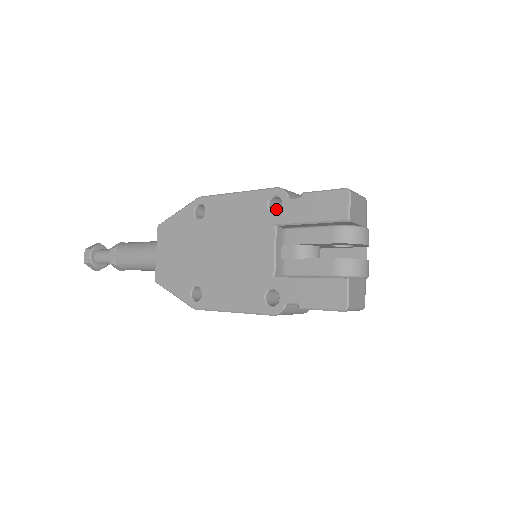
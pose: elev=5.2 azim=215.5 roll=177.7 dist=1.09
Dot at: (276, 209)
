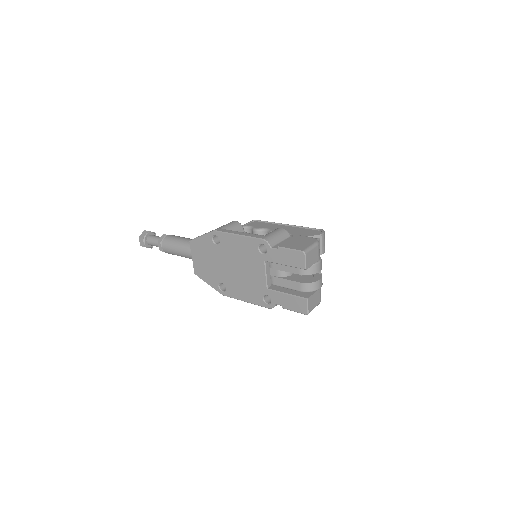
Dot at: (264, 246)
